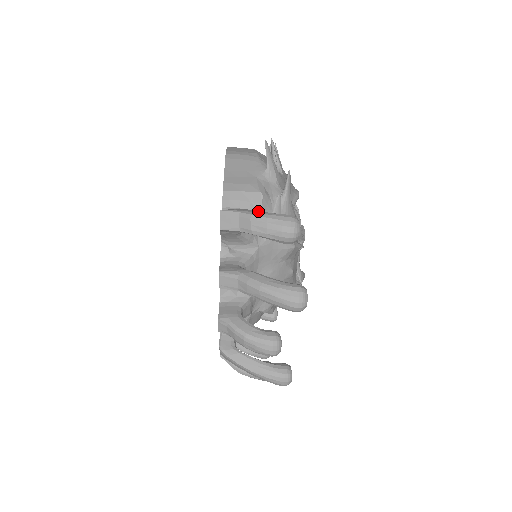
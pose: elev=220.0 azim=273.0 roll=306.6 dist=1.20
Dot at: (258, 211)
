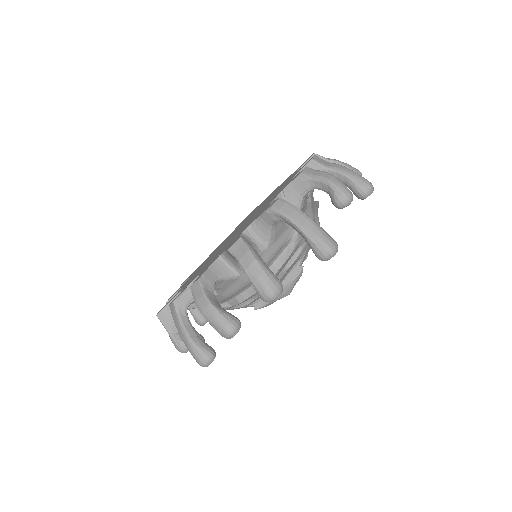
Dot at: occluded
